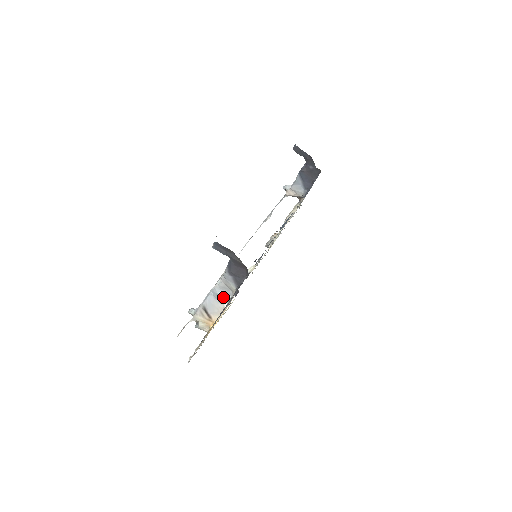
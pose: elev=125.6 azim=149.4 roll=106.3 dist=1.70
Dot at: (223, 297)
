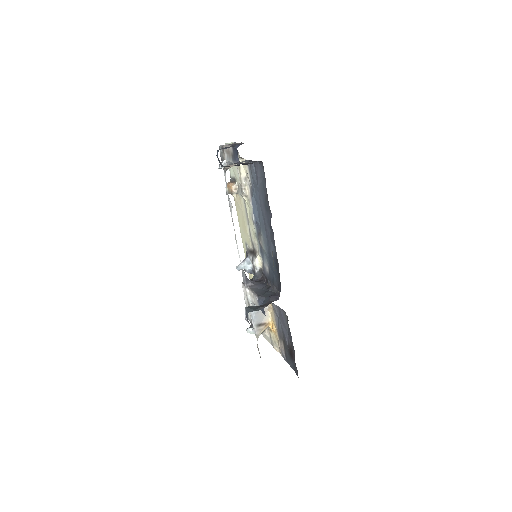
Dot at: occluded
